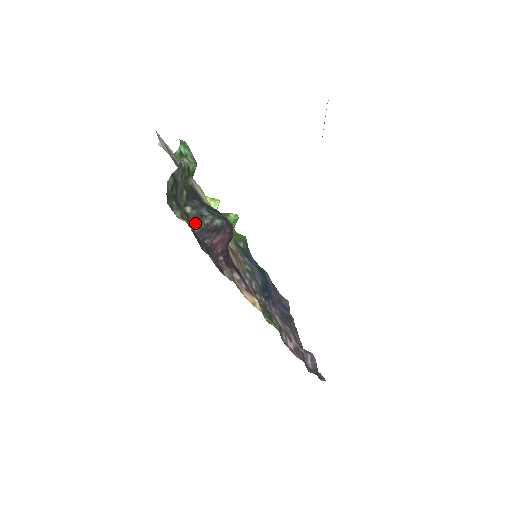
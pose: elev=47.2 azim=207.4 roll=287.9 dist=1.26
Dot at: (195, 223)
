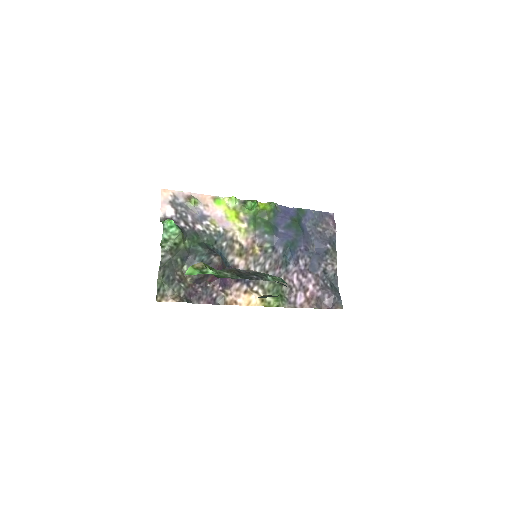
Dot at: (191, 276)
